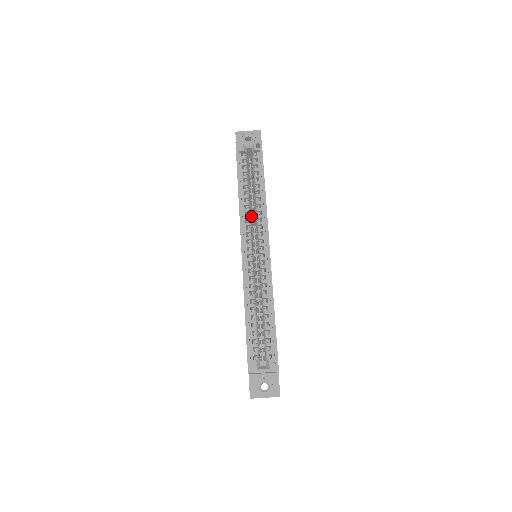
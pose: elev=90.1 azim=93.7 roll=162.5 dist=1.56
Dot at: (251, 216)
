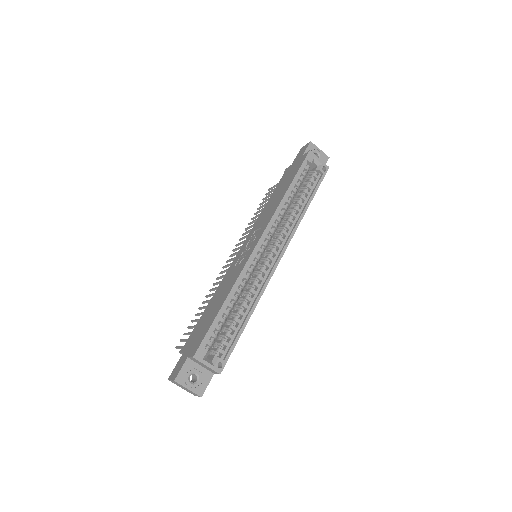
Dot at: (280, 220)
